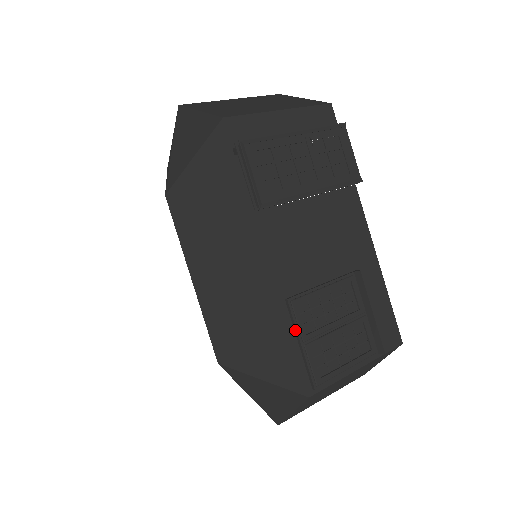
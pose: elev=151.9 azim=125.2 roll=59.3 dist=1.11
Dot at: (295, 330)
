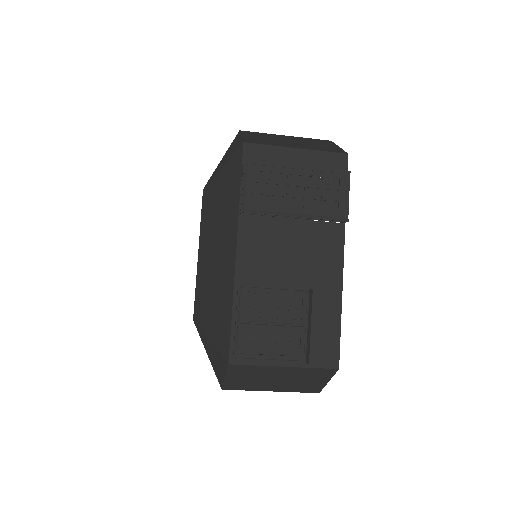
Dot at: (236, 309)
